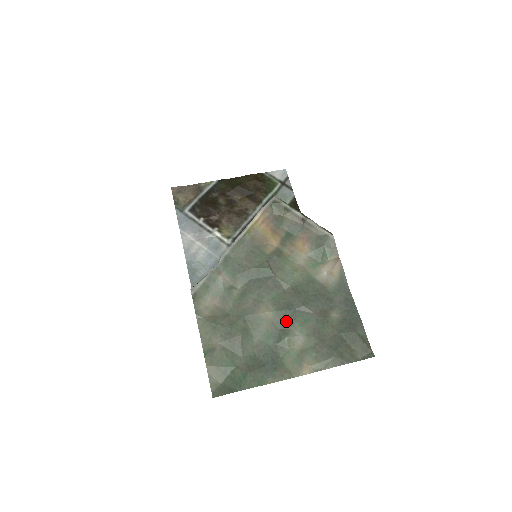
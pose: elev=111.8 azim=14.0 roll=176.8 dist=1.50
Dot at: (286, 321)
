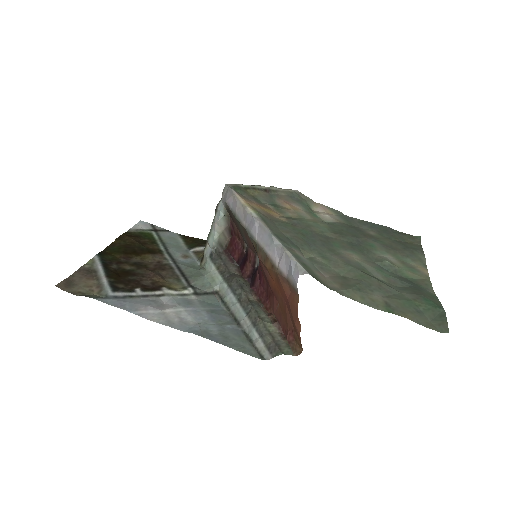
Dot at: (367, 254)
